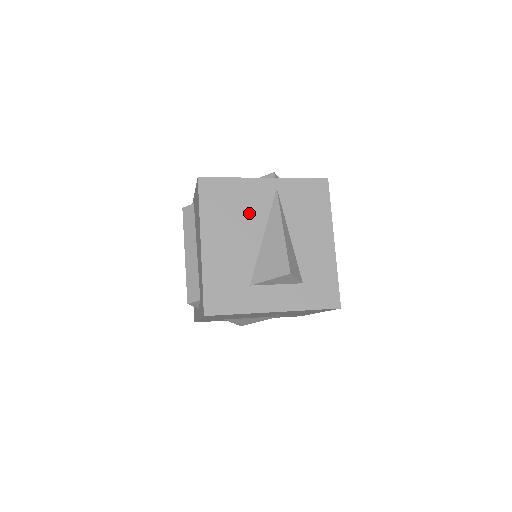
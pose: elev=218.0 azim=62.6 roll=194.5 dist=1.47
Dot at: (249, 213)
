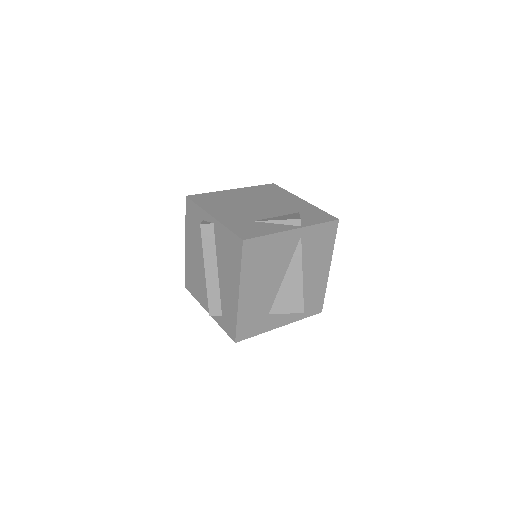
Dot at: (277, 261)
